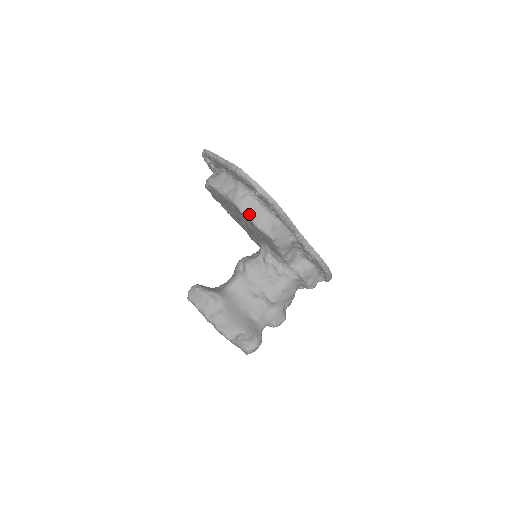
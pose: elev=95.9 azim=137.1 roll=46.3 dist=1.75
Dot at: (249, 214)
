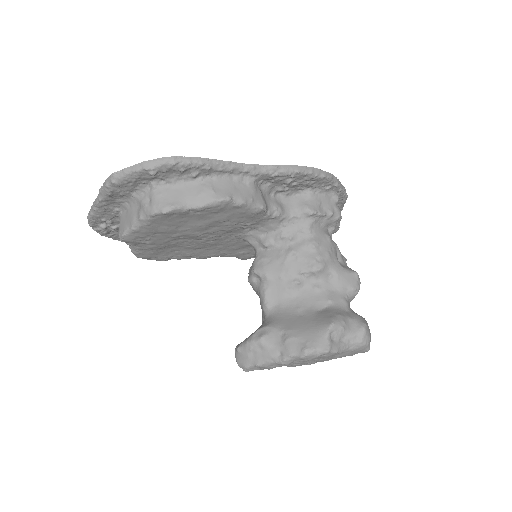
Dot at: (174, 205)
